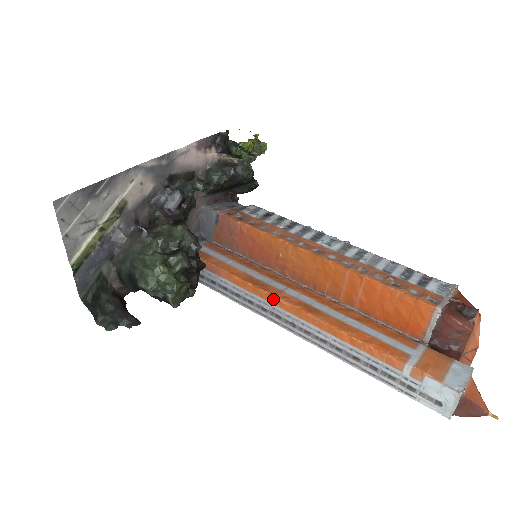
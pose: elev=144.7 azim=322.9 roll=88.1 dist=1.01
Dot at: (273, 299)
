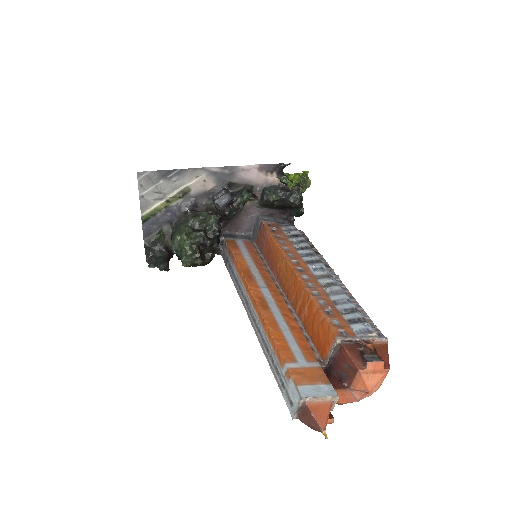
Dot at: (248, 289)
